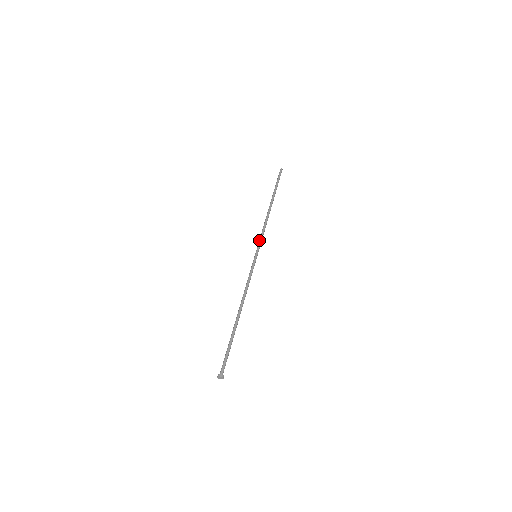
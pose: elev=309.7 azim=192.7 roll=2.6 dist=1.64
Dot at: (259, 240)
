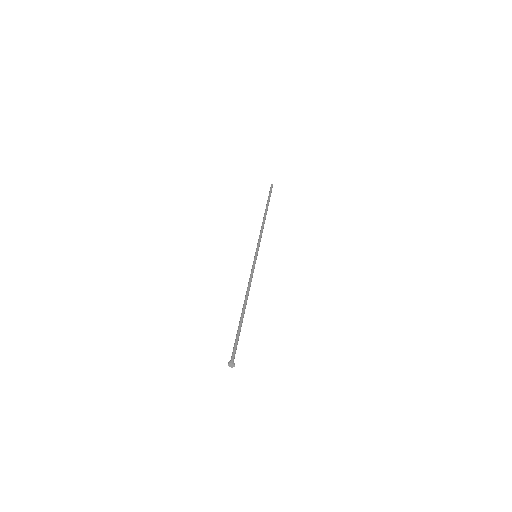
Dot at: (258, 242)
